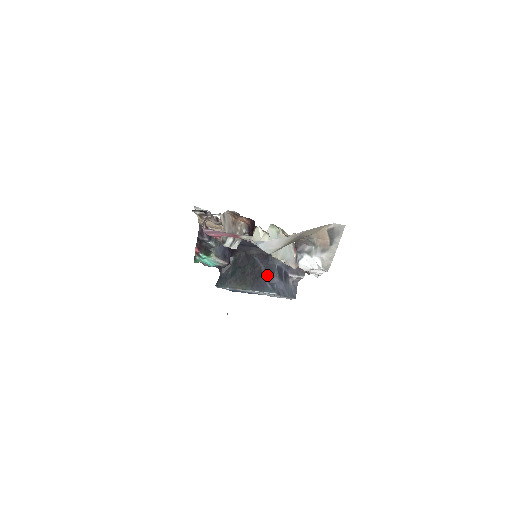
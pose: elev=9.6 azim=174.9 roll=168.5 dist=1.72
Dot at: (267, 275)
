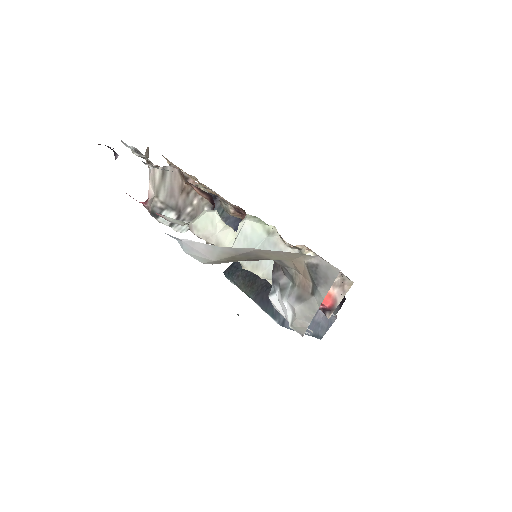
Dot at: occluded
